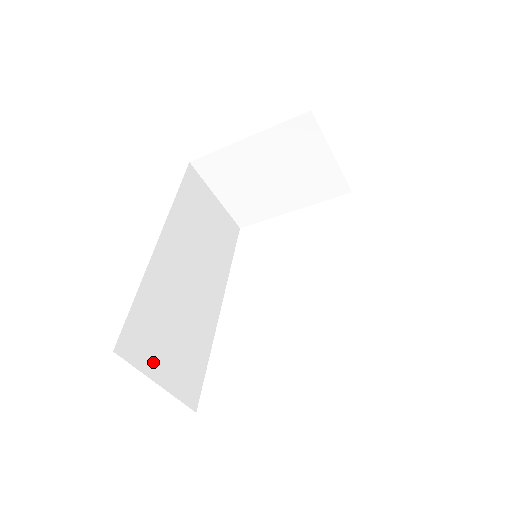
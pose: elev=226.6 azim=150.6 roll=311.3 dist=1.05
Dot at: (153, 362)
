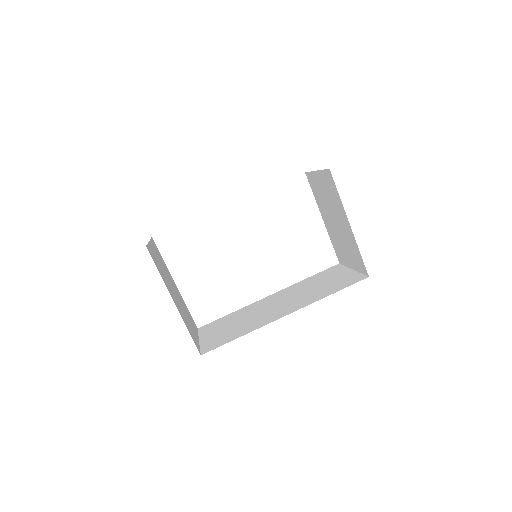
Dot at: occluded
